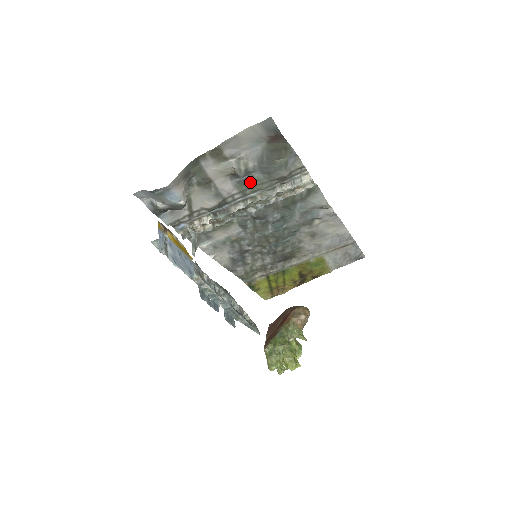
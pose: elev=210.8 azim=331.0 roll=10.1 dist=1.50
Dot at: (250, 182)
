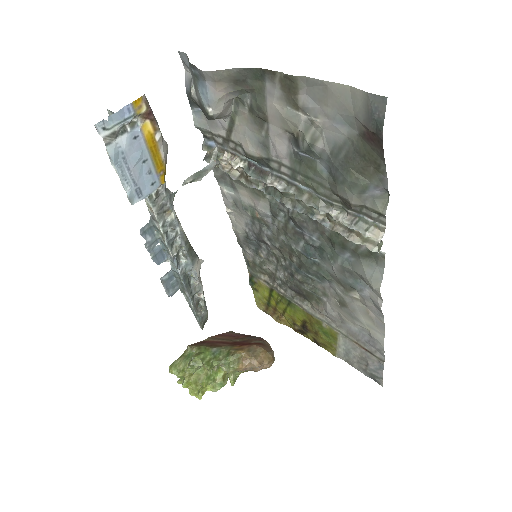
Dot at: (309, 168)
